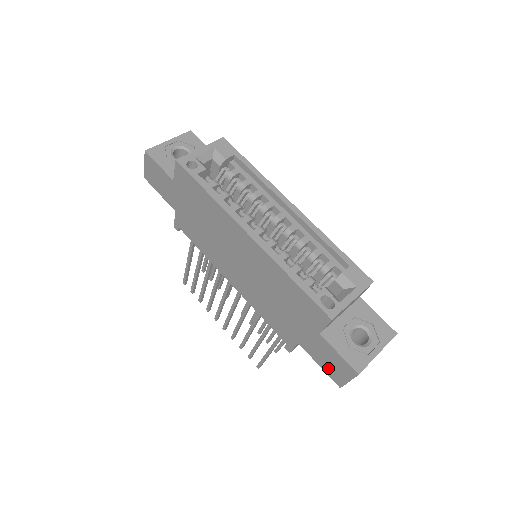
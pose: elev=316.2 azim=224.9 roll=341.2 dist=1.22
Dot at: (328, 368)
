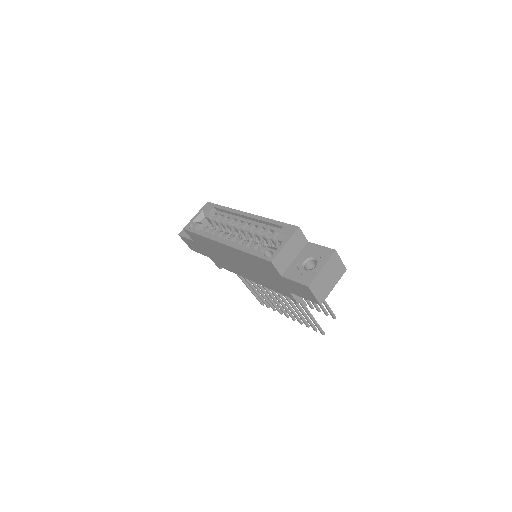
Dot at: (306, 296)
